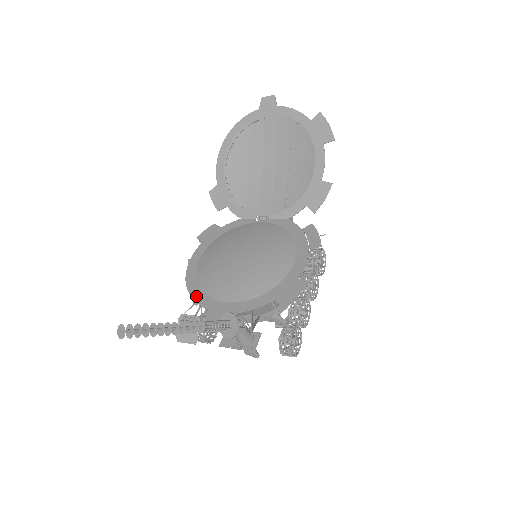
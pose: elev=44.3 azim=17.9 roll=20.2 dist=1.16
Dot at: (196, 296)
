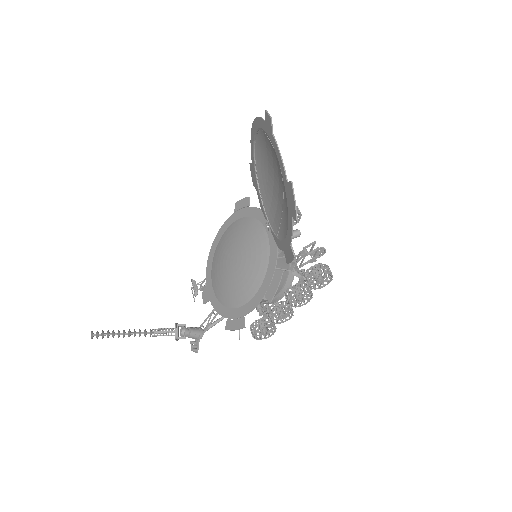
Dot at: (208, 266)
